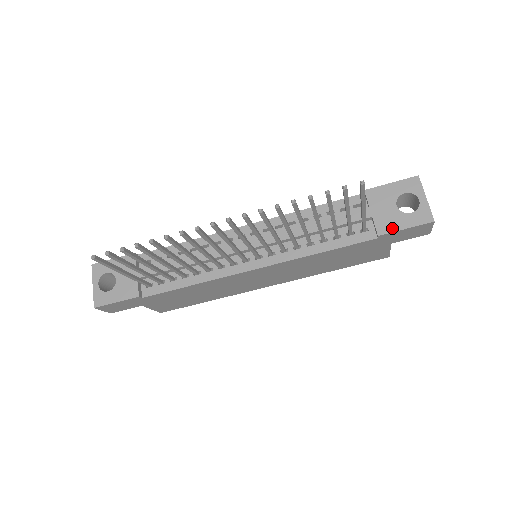
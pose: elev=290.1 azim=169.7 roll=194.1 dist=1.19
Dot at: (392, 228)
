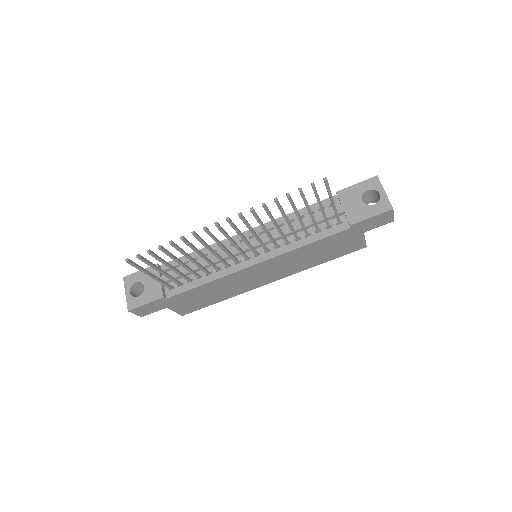
Dot at: (360, 218)
